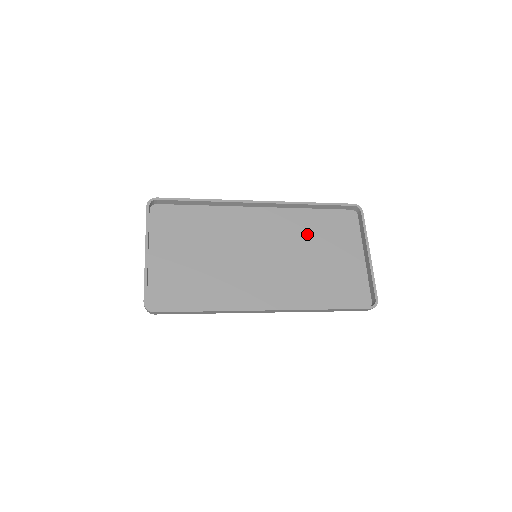
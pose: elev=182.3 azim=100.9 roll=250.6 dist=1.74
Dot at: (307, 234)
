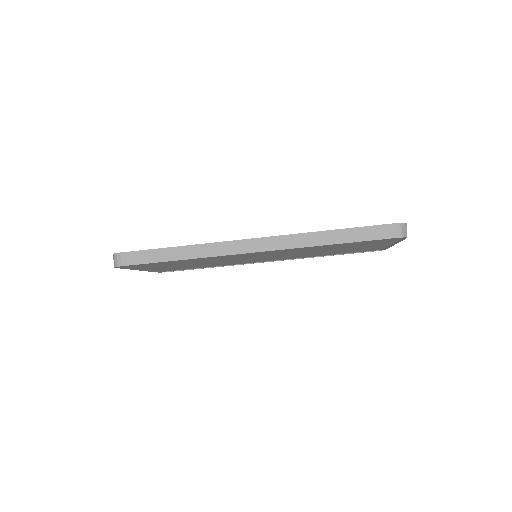
Dot at: occluded
